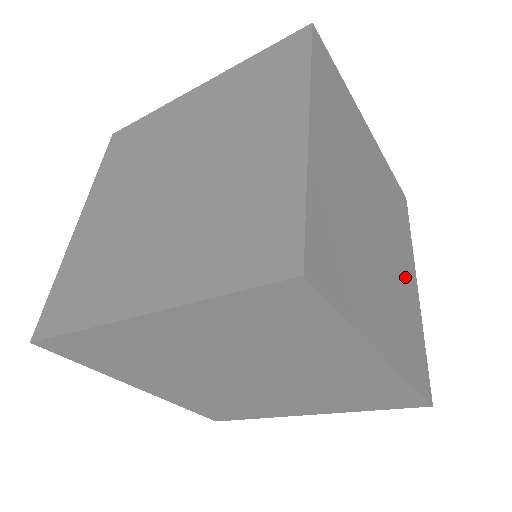
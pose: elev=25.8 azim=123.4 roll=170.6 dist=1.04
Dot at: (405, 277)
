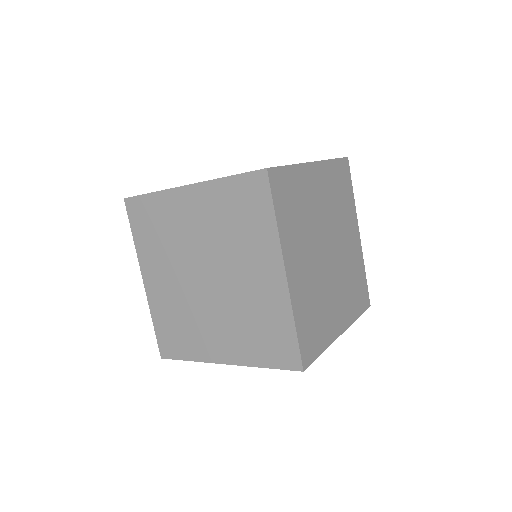
Dot at: (350, 247)
